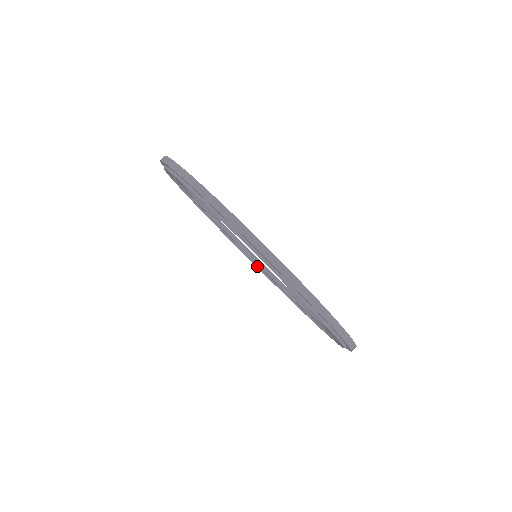
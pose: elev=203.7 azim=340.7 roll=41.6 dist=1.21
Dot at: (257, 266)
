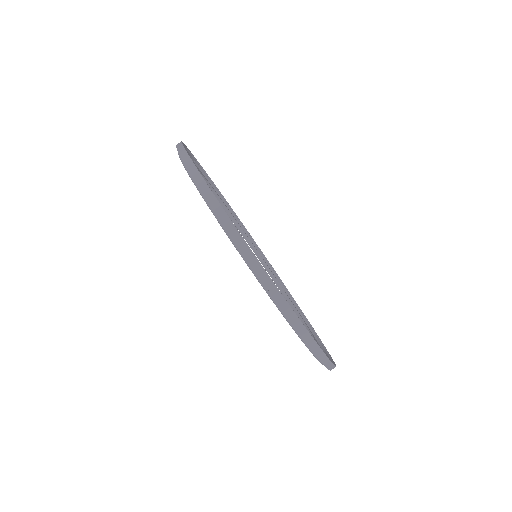
Dot at: (288, 302)
